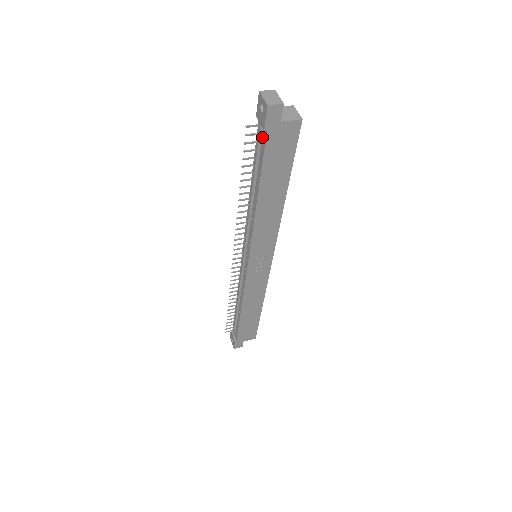
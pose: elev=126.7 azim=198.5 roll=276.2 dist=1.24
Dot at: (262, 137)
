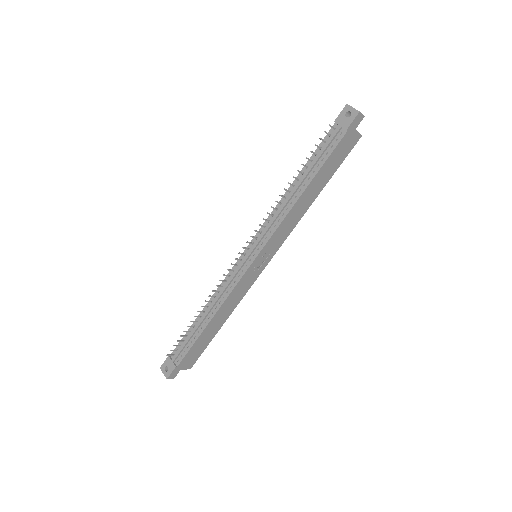
Dot at: (336, 137)
